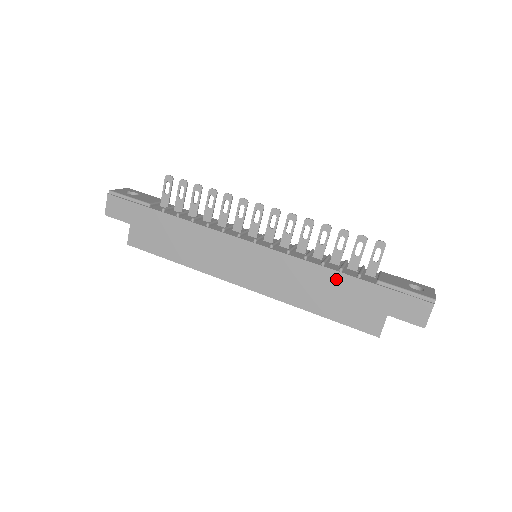
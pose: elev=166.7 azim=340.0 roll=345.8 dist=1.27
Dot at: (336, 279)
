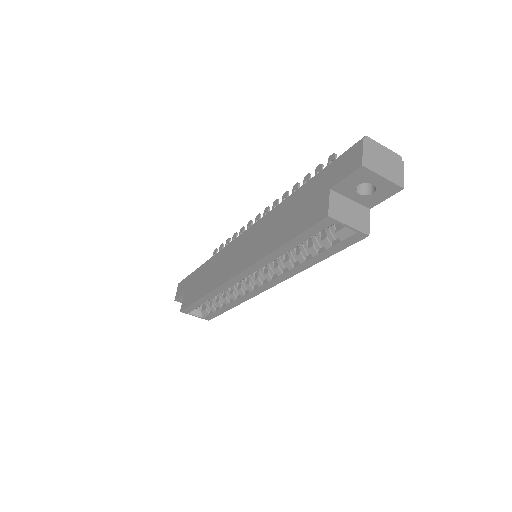
Dot at: (290, 202)
